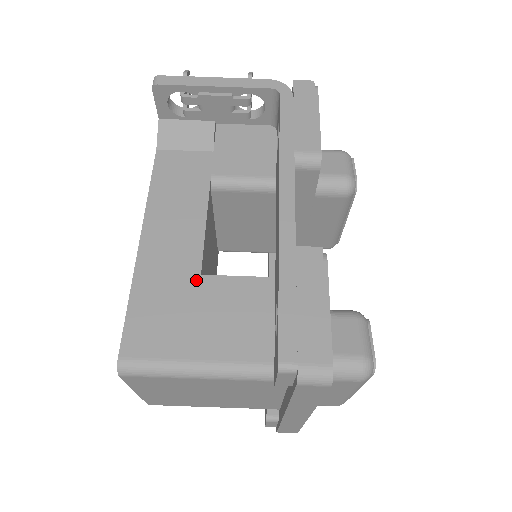
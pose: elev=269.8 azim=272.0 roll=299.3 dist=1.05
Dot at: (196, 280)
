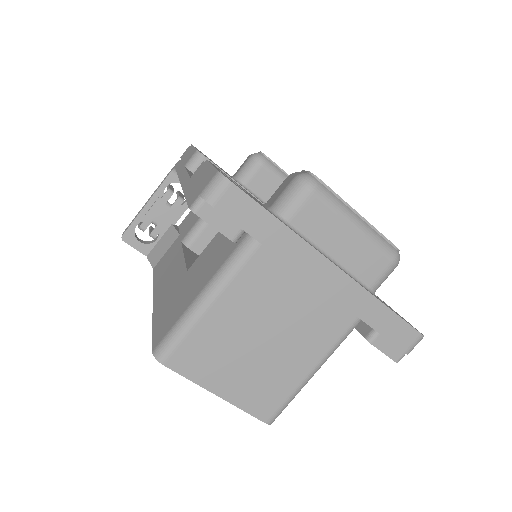
Dot at: (185, 276)
